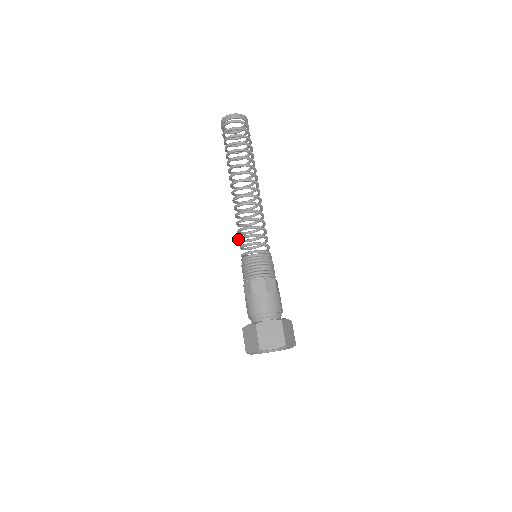
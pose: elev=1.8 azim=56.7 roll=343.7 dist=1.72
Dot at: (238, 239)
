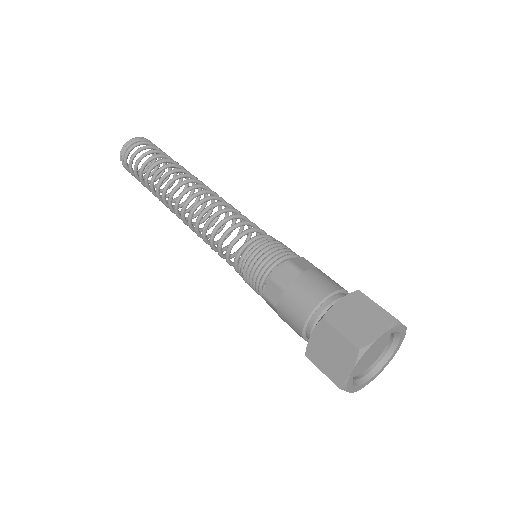
Dot at: (217, 250)
